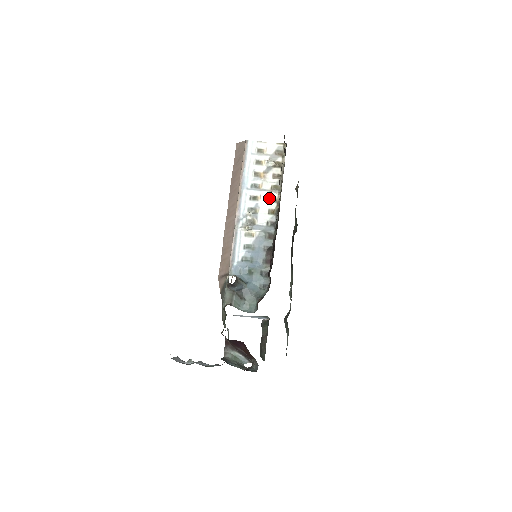
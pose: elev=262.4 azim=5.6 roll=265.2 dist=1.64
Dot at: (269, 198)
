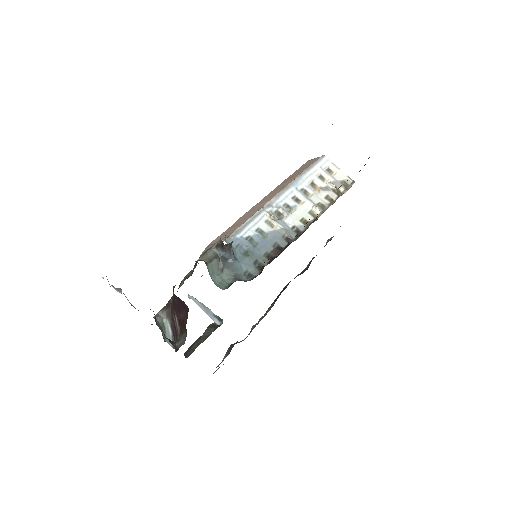
Dot at: (310, 209)
